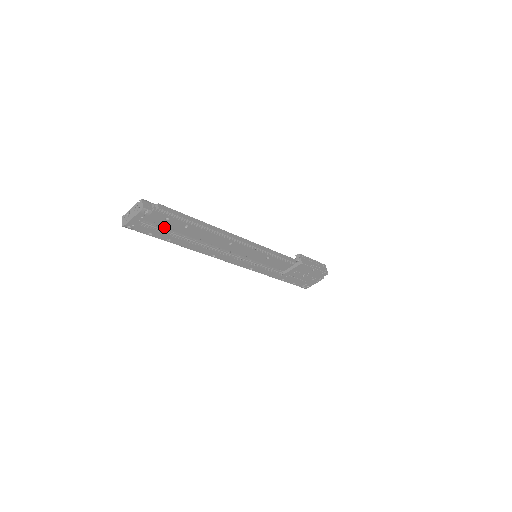
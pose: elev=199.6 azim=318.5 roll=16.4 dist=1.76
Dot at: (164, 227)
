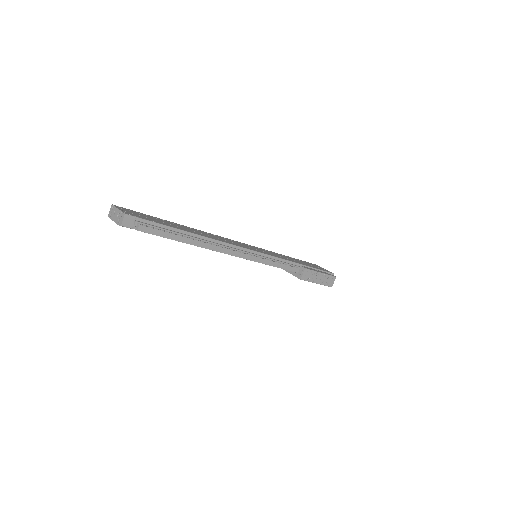
Dot at: occluded
